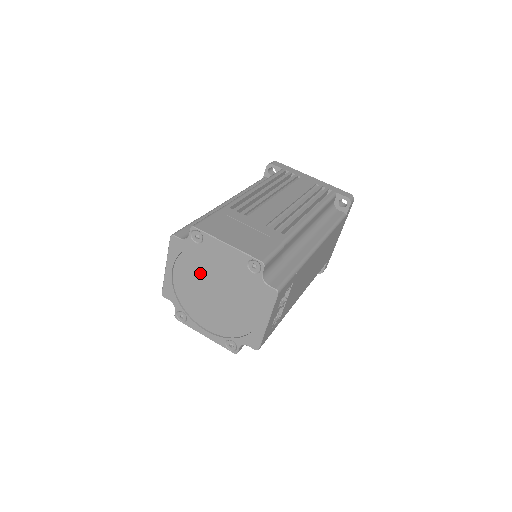
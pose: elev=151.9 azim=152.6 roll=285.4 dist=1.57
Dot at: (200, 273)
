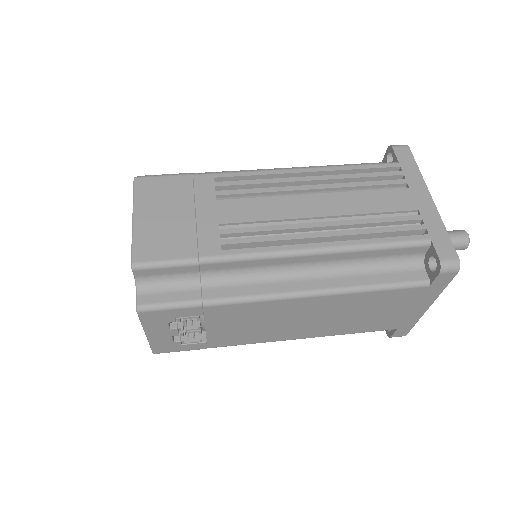
Dot at: occluded
